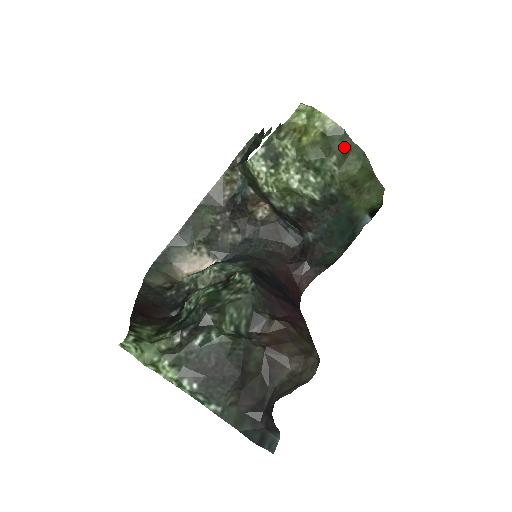
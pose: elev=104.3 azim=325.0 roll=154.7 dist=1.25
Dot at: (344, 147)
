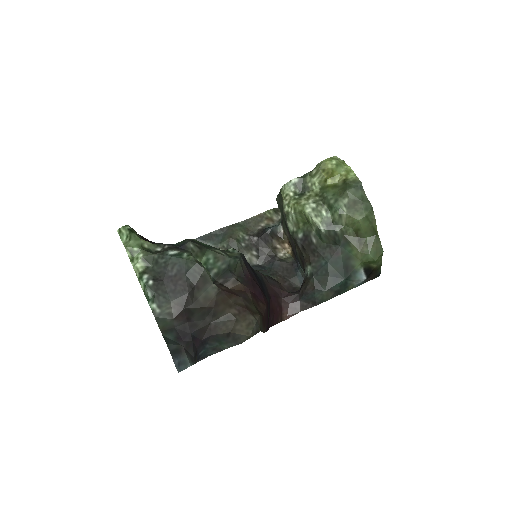
Dot at: (357, 195)
